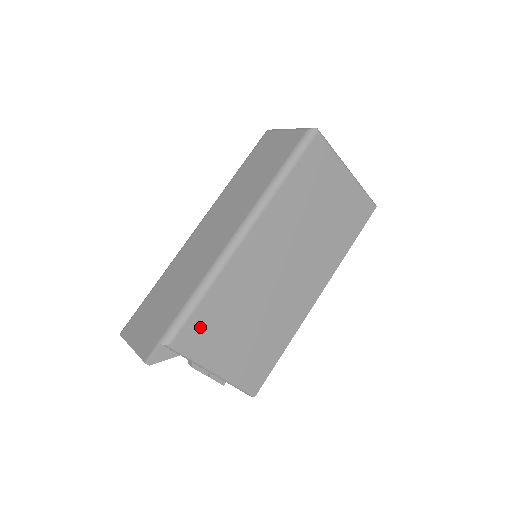
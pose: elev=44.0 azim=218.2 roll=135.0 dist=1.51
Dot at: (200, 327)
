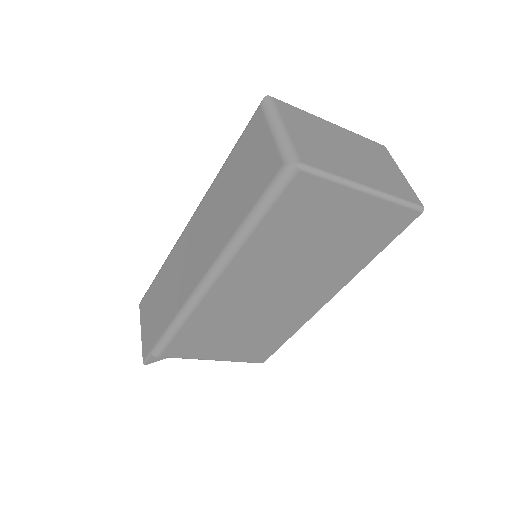
Dot at: (185, 344)
